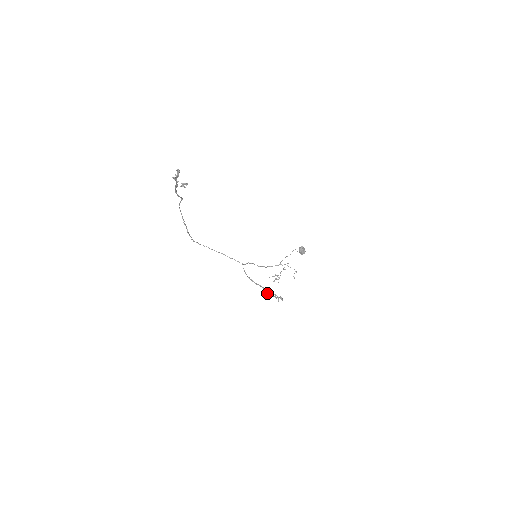
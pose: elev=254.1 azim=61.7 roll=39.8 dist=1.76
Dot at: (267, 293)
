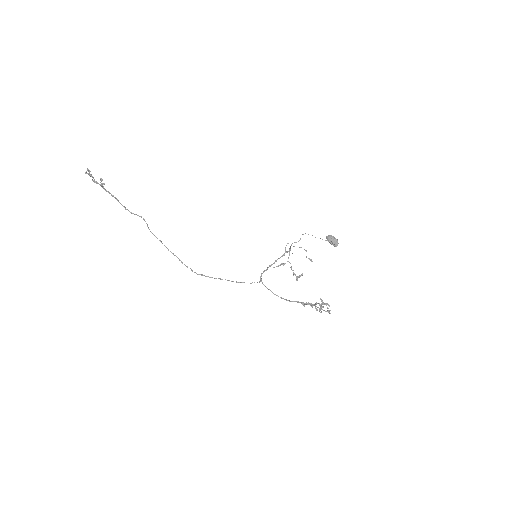
Dot at: (304, 304)
